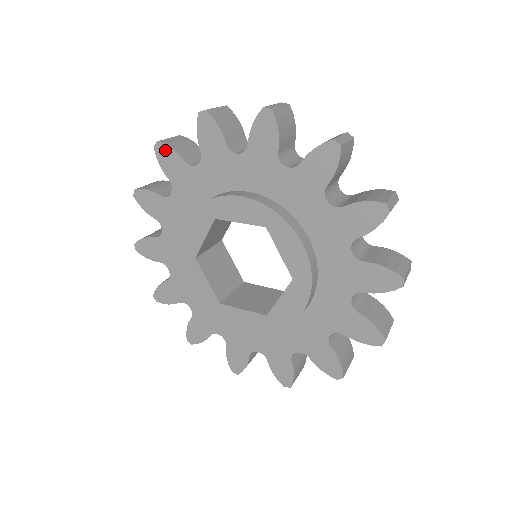
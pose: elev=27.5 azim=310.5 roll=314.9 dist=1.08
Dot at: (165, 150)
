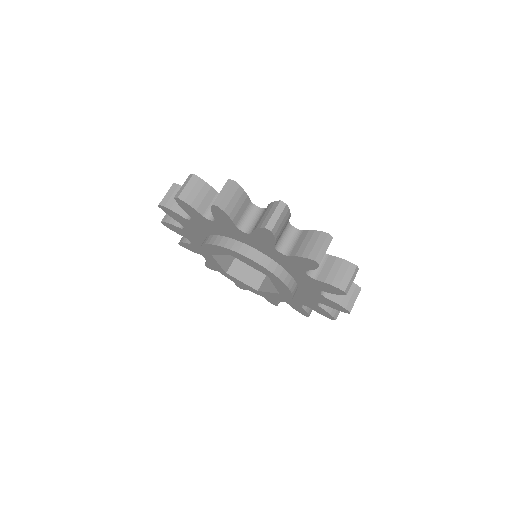
Dot at: (167, 225)
